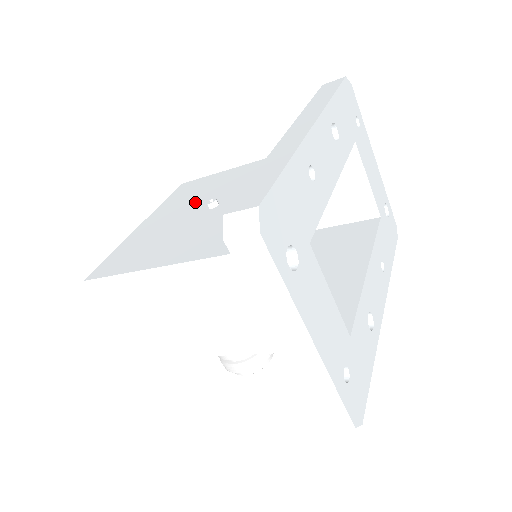
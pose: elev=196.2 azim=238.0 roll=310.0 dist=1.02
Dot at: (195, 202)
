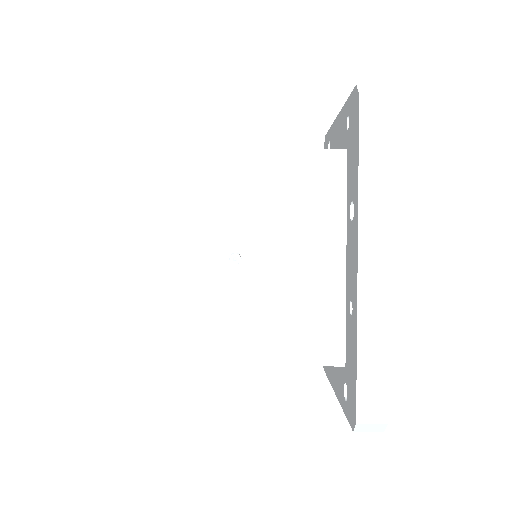
Dot at: (195, 233)
